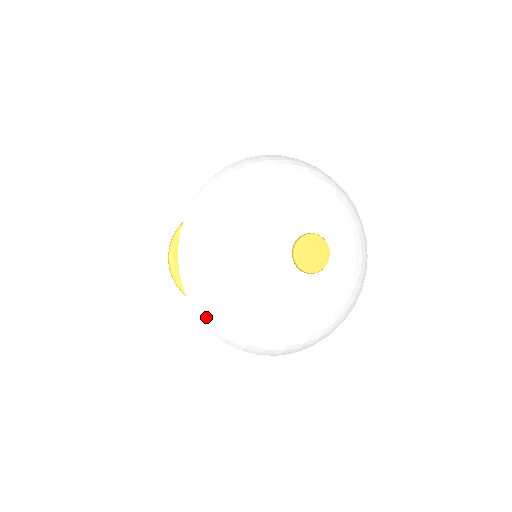
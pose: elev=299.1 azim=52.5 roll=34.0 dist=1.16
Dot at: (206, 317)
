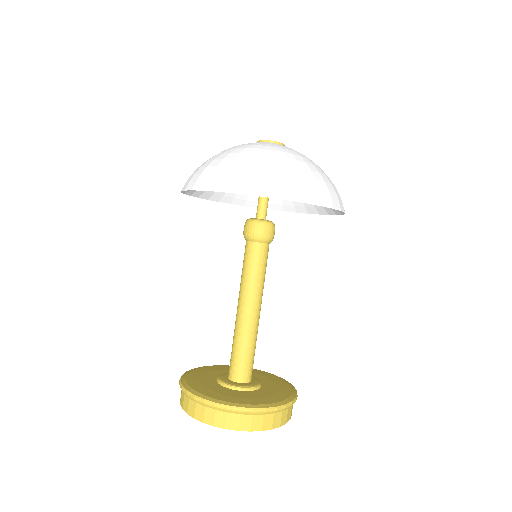
Dot at: occluded
